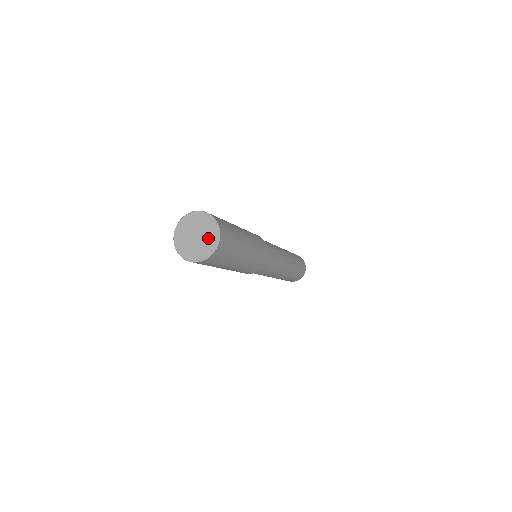
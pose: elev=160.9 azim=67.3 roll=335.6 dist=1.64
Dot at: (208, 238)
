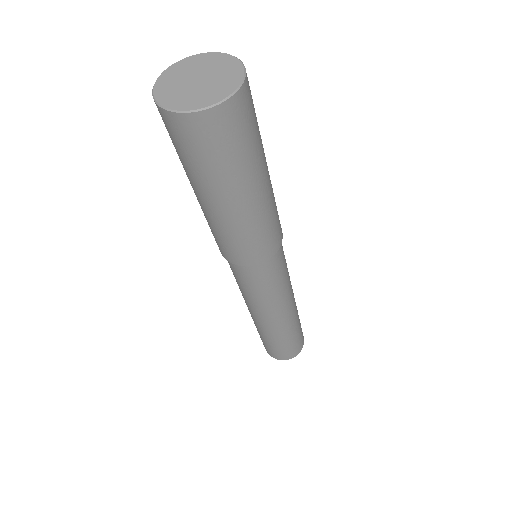
Dot at: (223, 77)
